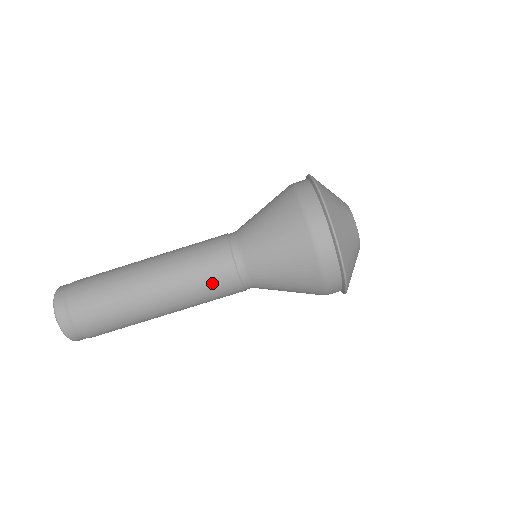
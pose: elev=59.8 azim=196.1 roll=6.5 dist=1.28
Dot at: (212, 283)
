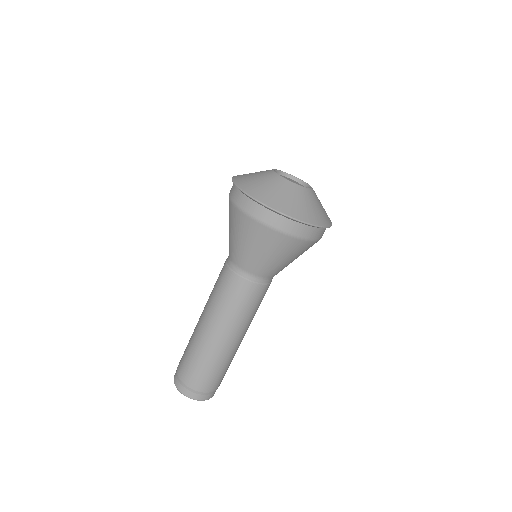
Dot at: (231, 295)
